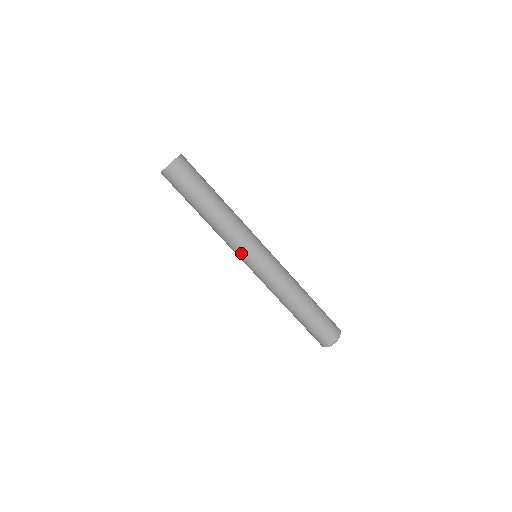
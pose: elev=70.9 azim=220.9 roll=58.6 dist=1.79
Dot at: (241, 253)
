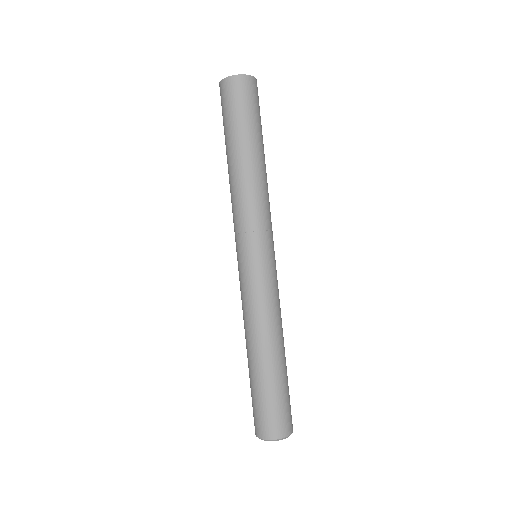
Dot at: (240, 235)
